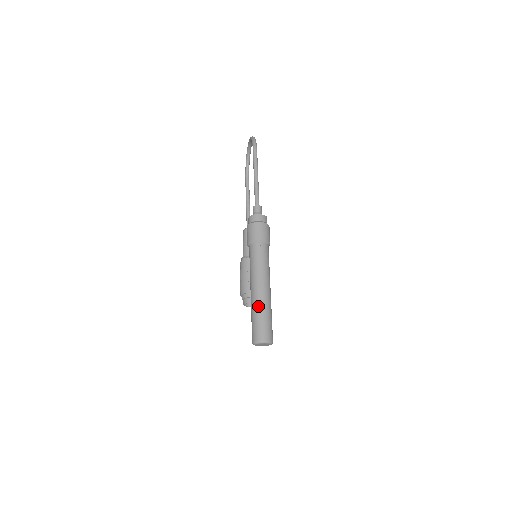
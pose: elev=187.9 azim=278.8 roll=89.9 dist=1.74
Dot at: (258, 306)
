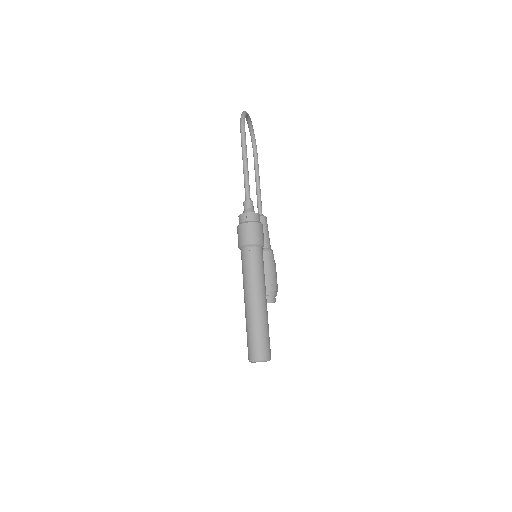
Dot at: (250, 321)
